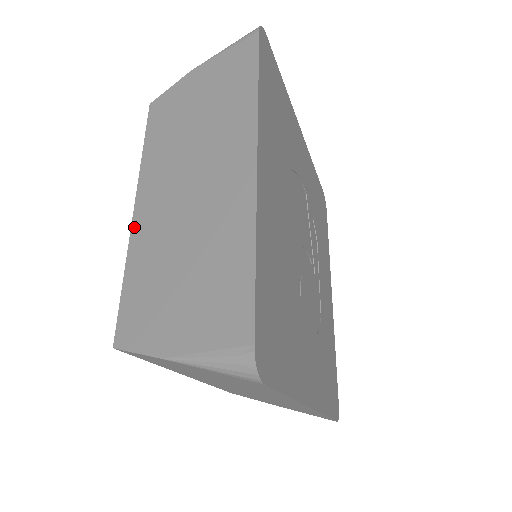
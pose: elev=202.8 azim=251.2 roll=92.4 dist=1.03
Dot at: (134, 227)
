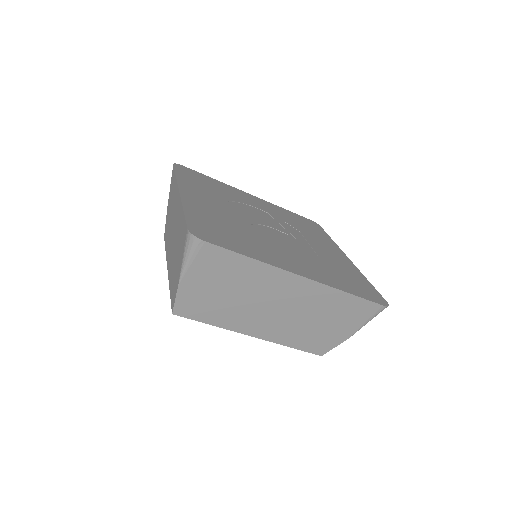
Dot at: (168, 273)
